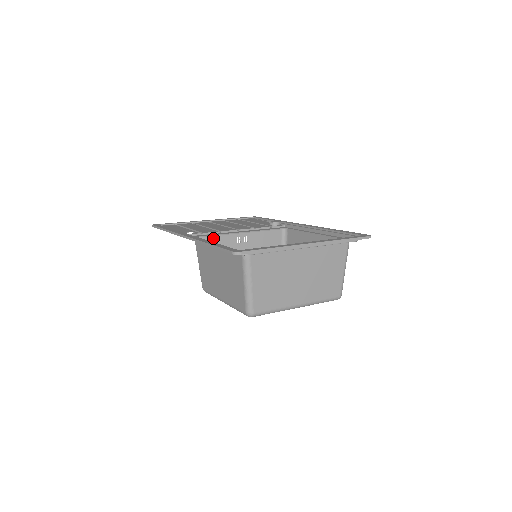
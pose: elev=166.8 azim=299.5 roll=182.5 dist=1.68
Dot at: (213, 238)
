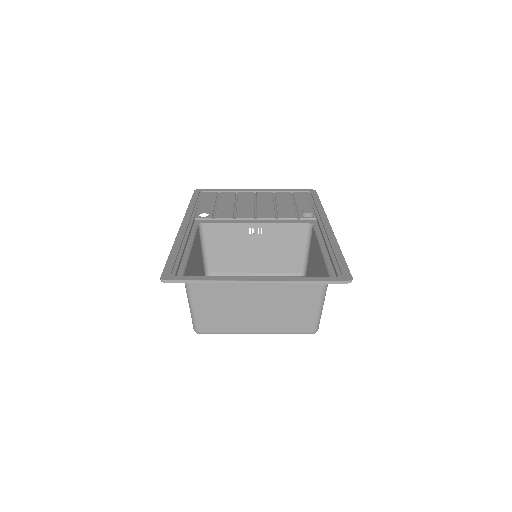
Dot at: (221, 226)
